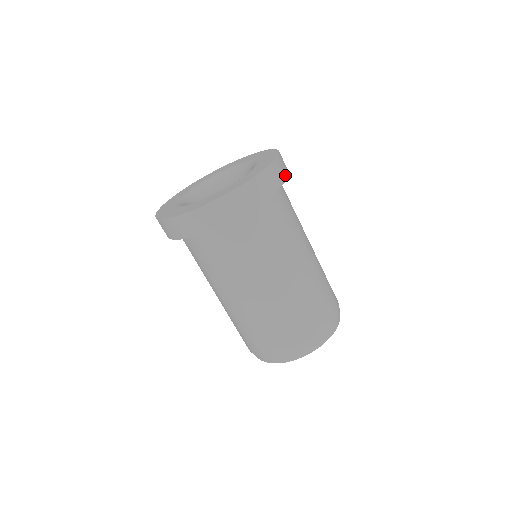
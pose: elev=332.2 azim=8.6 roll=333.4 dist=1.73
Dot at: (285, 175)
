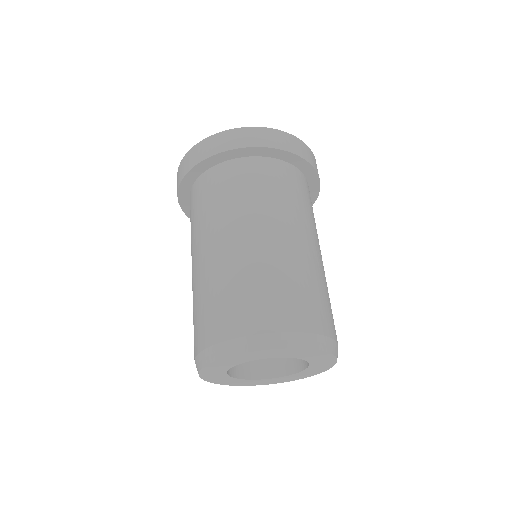
Dot at: (271, 144)
